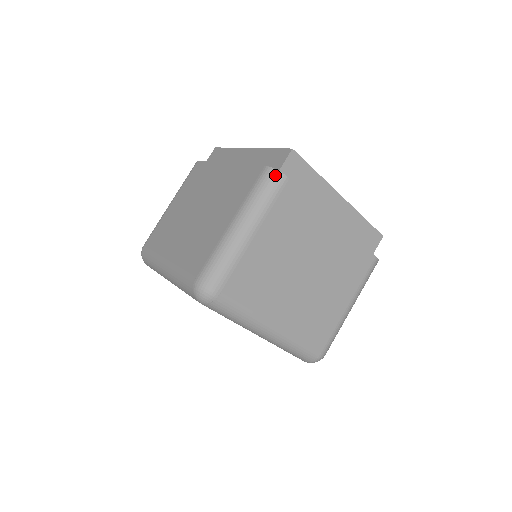
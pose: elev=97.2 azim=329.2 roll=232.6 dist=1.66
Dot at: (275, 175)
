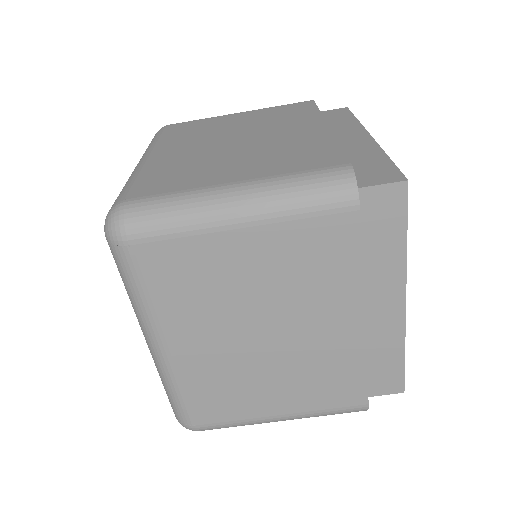
Dot at: (347, 186)
